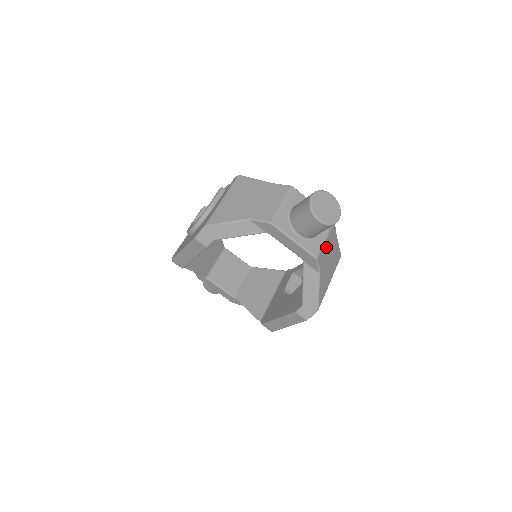
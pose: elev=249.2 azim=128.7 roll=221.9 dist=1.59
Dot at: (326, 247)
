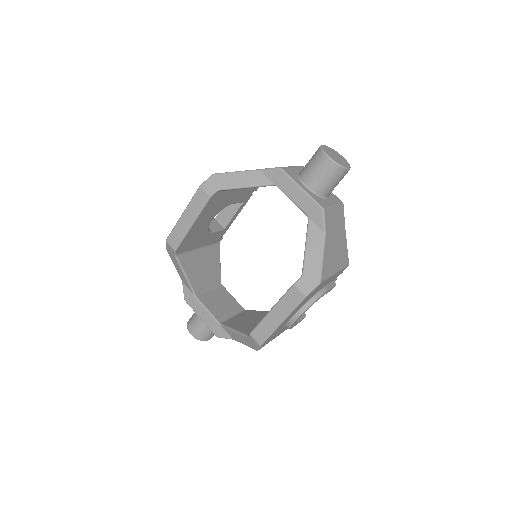
Dot at: (334, 216)
